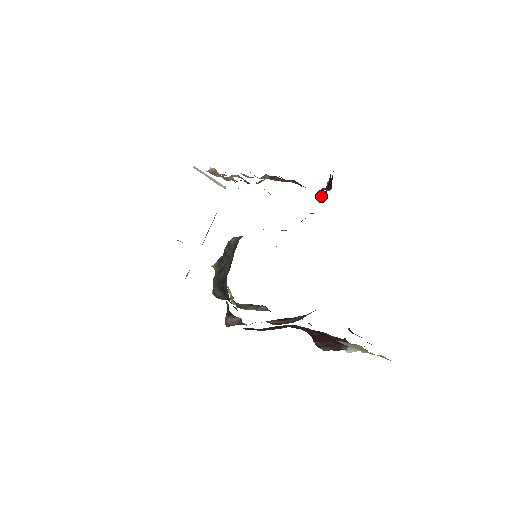
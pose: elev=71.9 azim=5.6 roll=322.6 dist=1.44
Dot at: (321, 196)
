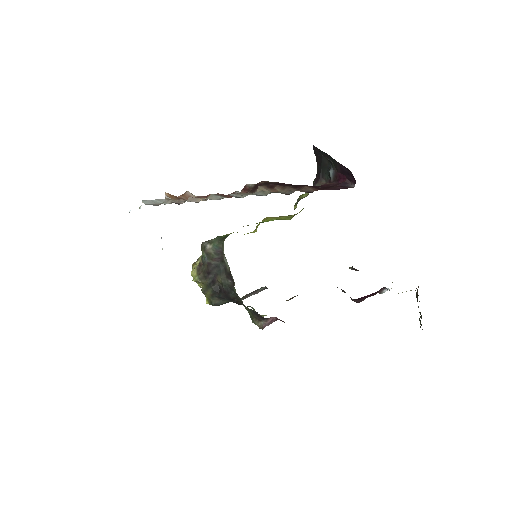
Dot at: (319, 183)
